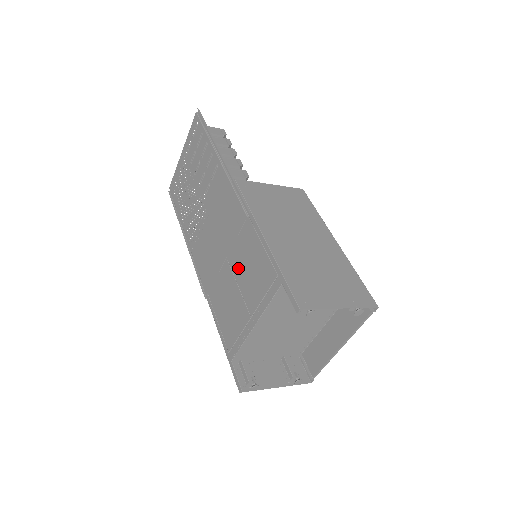
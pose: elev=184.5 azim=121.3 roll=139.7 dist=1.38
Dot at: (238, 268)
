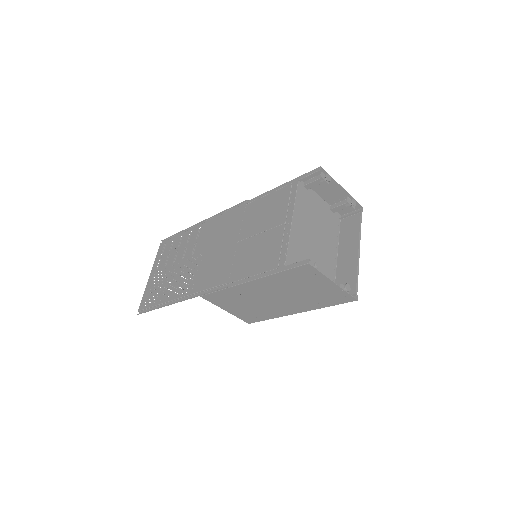
Dot at: (254, 228)
